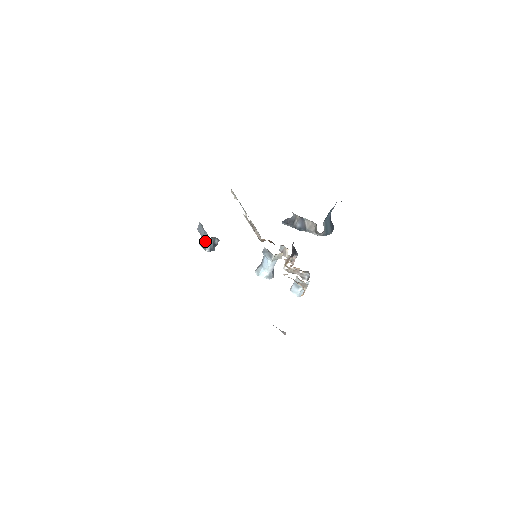
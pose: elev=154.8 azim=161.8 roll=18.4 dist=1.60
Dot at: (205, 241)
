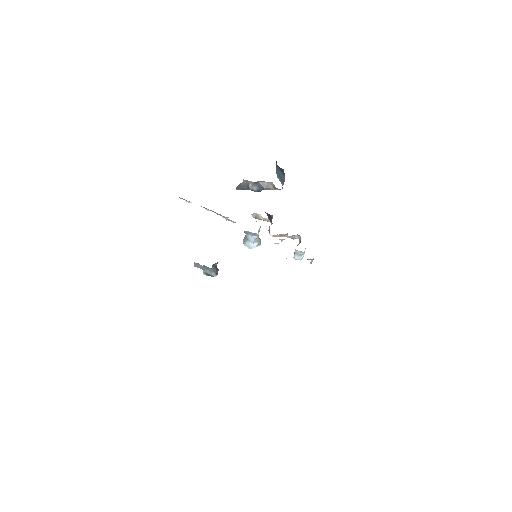
Dot at: (208, 271)
